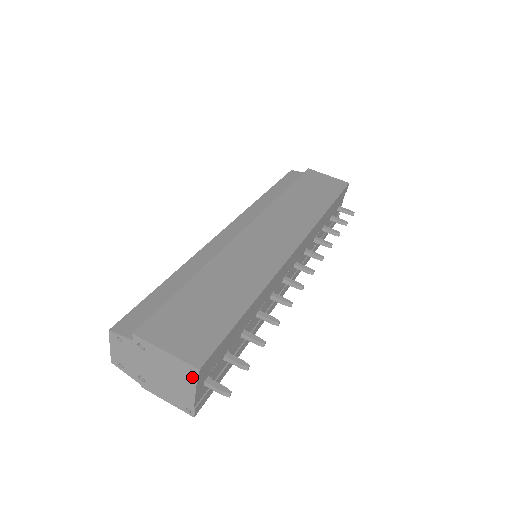
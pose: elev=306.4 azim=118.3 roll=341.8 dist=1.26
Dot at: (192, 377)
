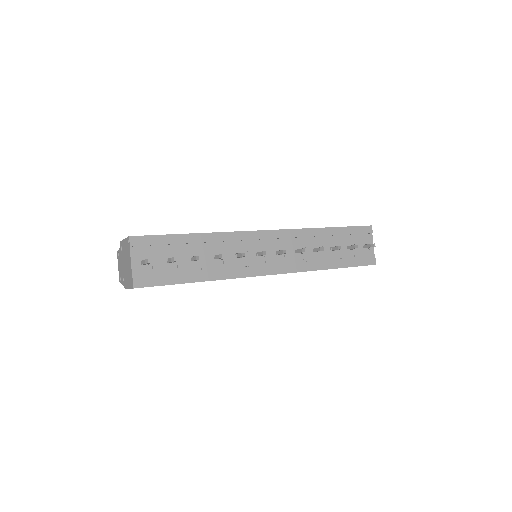
Dot at: (129, 247)
